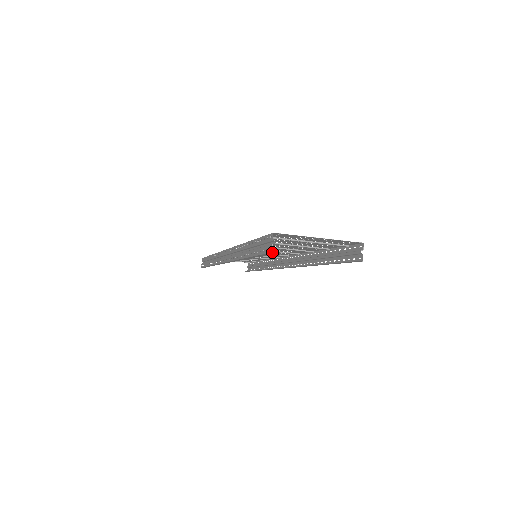
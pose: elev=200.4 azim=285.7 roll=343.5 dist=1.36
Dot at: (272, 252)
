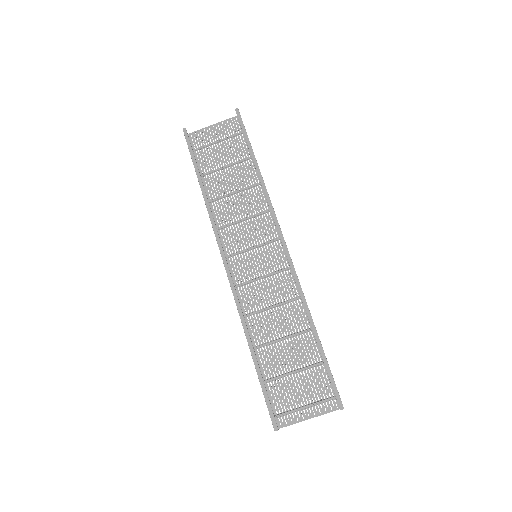
Dot at: (183, 129)
